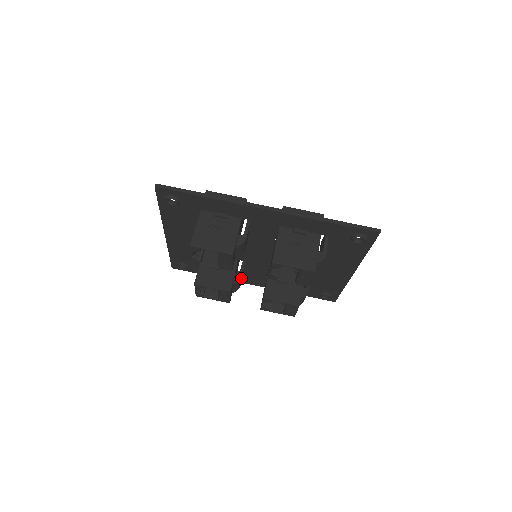
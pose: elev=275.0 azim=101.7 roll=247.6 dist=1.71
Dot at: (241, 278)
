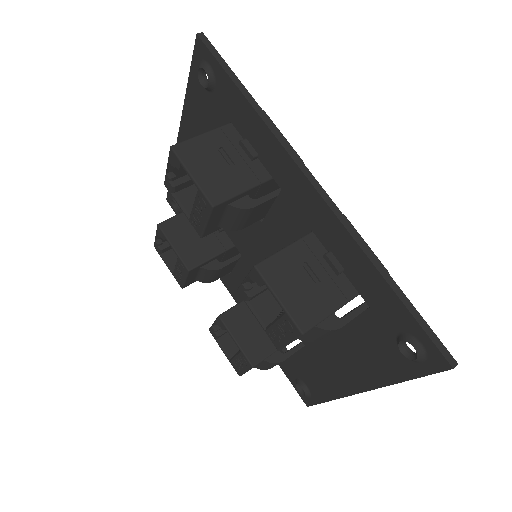
Dot at: (219, 270)
